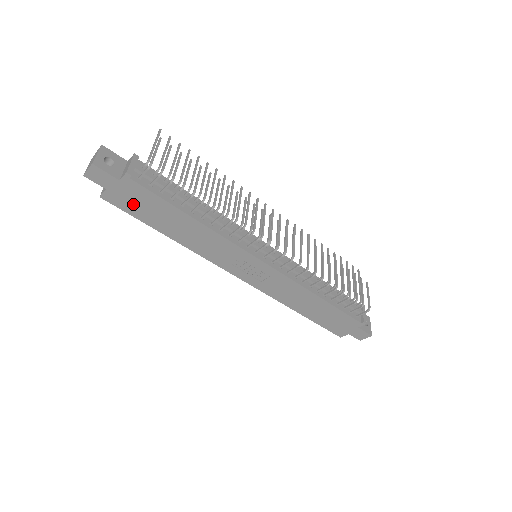
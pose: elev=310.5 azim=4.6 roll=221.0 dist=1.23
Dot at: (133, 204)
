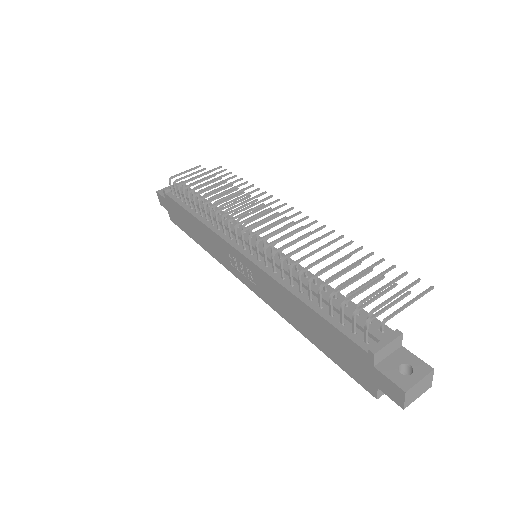
Dot at: (178, 218)
